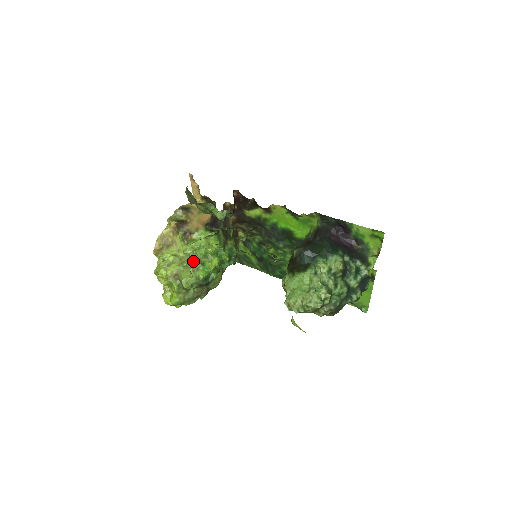
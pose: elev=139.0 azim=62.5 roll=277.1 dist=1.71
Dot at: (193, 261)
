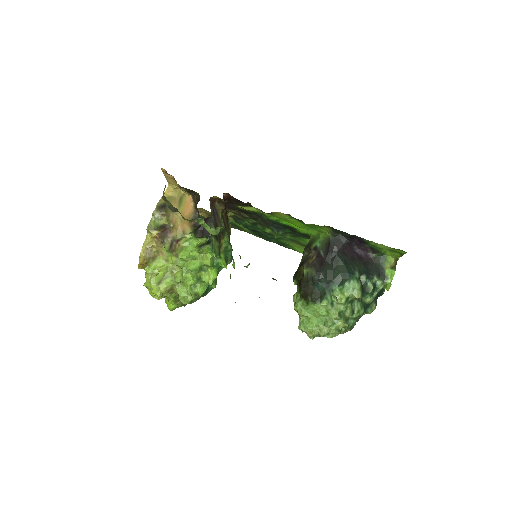
Dot at: (188, 278)
